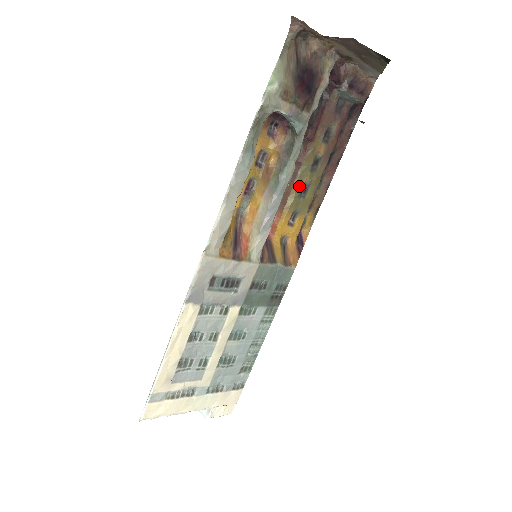
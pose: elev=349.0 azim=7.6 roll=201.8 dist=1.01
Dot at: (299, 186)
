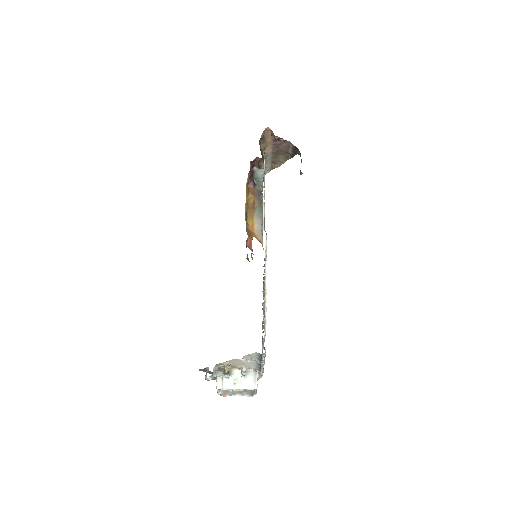
Dot at: occluded
